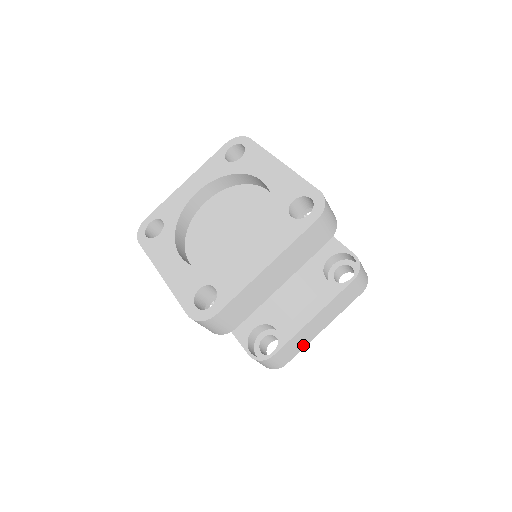
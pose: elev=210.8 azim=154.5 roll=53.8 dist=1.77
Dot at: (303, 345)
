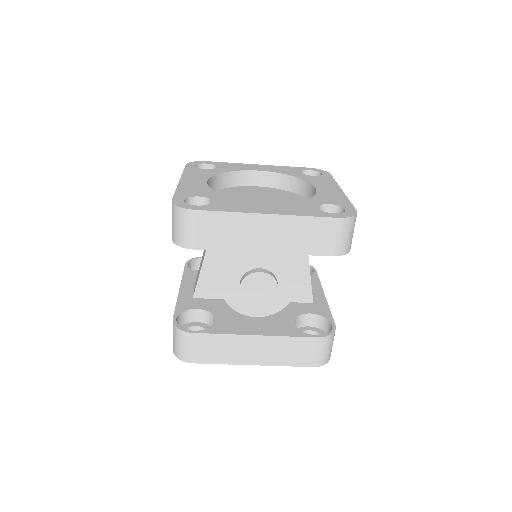
Dot at: occluded
